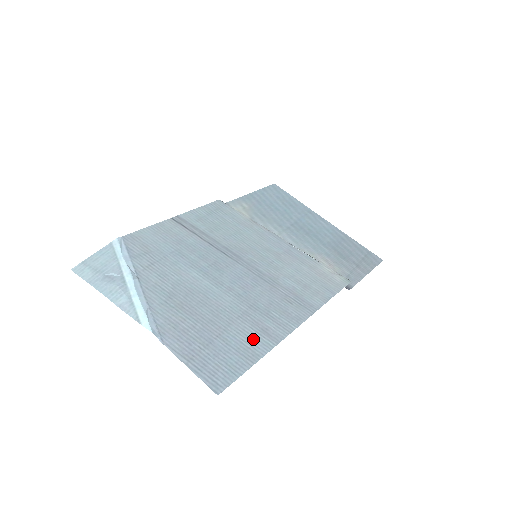
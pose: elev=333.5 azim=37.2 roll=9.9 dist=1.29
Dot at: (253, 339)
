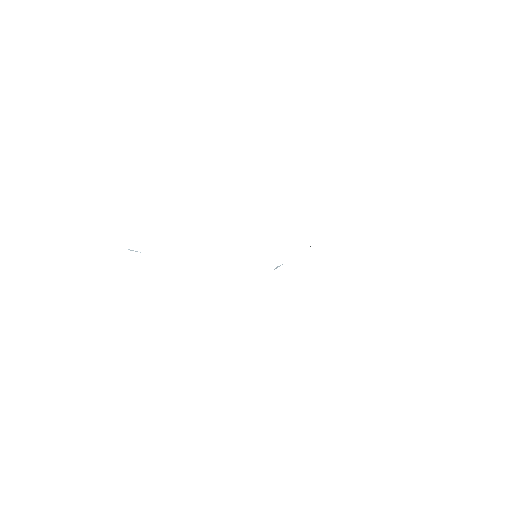
Dot at: occluded
